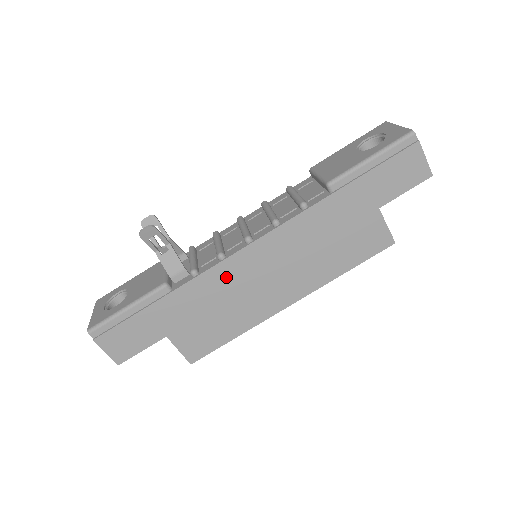
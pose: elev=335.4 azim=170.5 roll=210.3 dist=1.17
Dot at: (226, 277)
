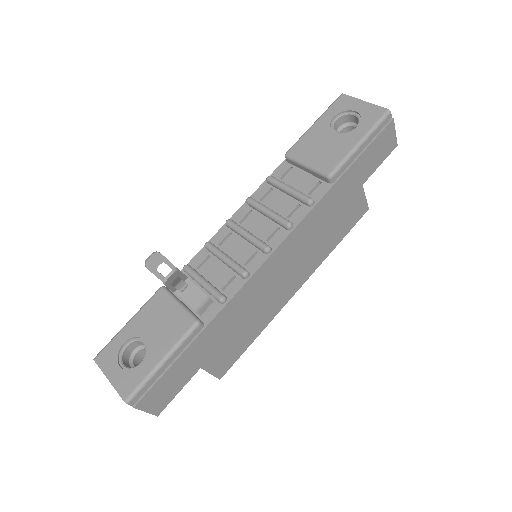
Dot at: (251, 292)
